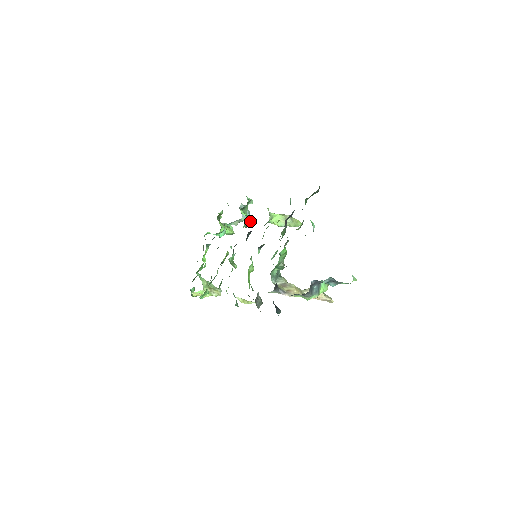
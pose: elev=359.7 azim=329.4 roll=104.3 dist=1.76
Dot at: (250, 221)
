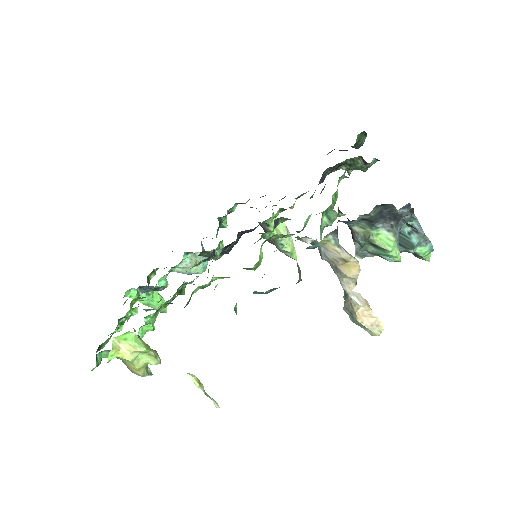
Dot at: occluded
